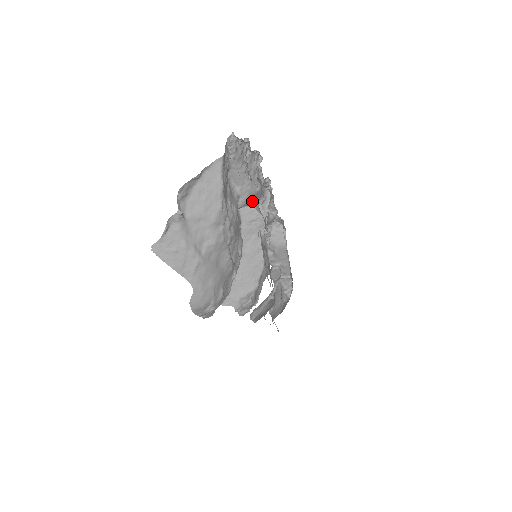
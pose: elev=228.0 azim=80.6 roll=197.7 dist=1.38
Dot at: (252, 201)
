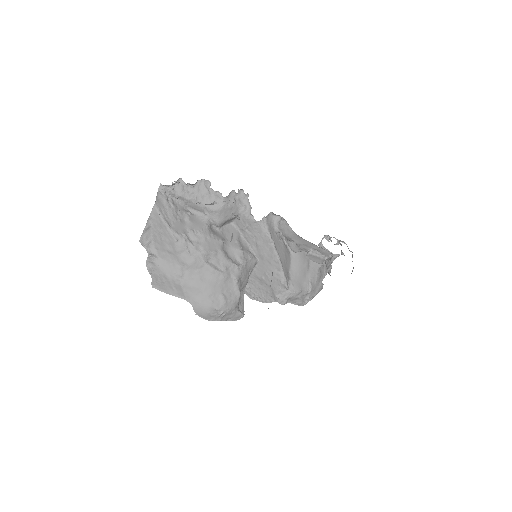
Dot at: (229, 215)
